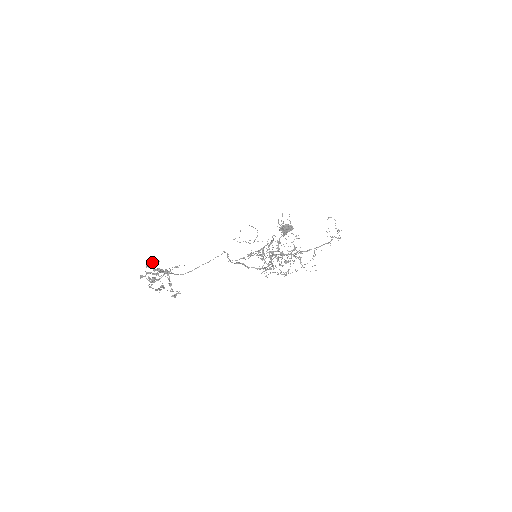
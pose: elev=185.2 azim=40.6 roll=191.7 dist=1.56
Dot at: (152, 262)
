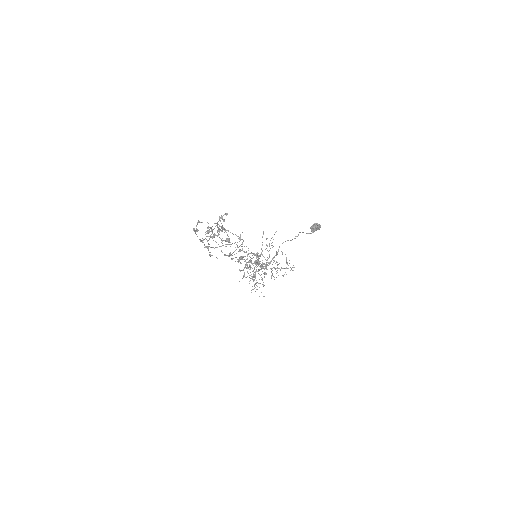
Dot at: (227, 213)
